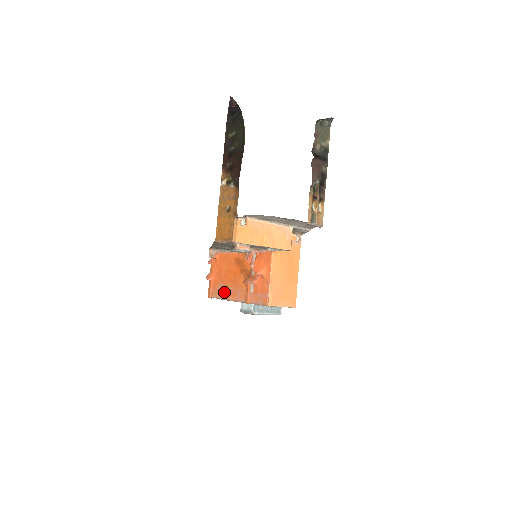
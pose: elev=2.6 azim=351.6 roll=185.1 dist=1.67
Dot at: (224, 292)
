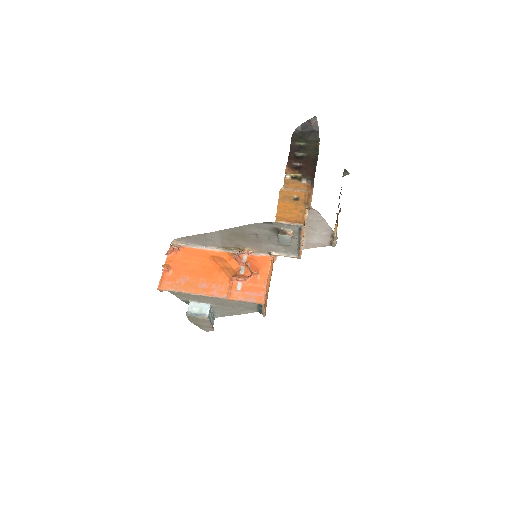
Dot at: (191, 286)
